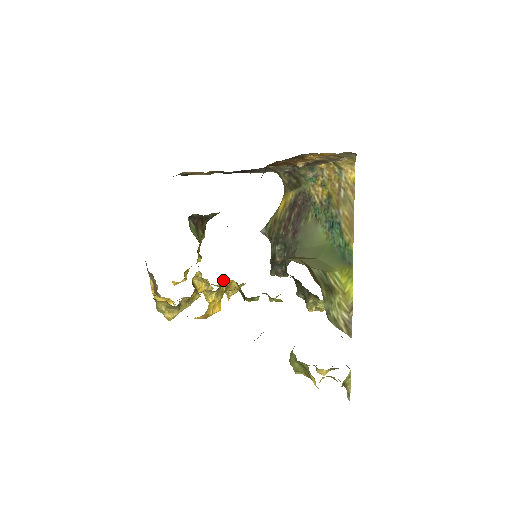
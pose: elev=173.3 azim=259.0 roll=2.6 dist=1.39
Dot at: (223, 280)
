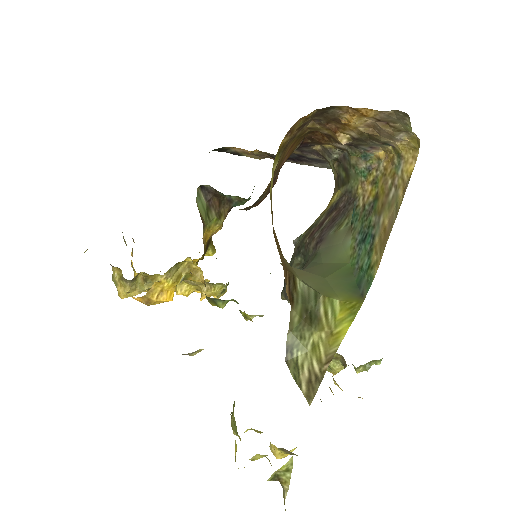
Dot at: (185, 261)
